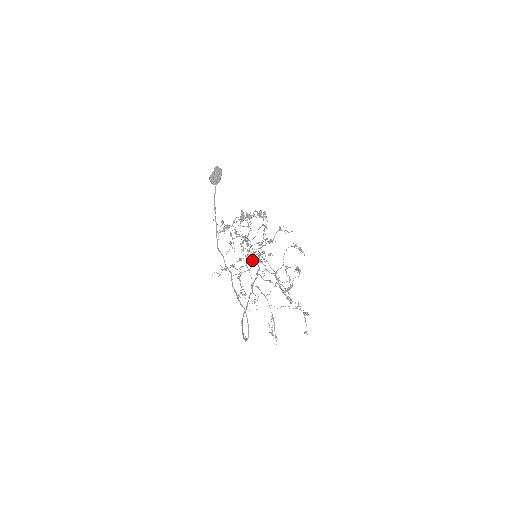
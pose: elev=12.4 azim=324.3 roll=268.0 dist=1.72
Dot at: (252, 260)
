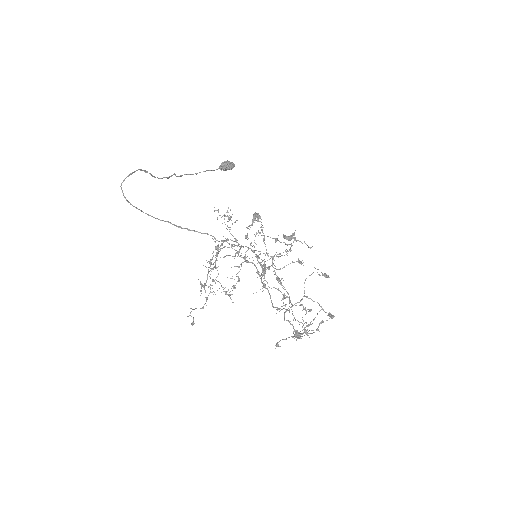
Dot at: occluded
